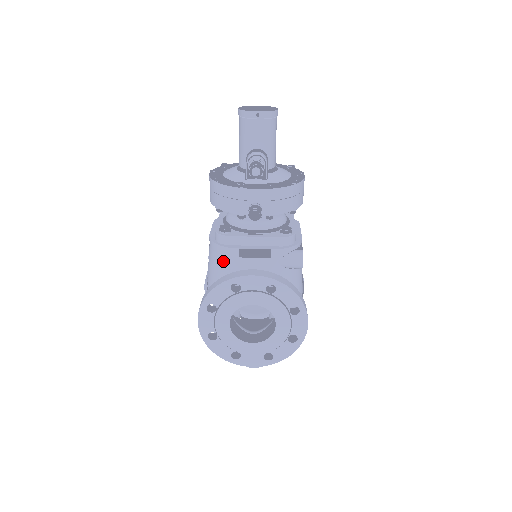
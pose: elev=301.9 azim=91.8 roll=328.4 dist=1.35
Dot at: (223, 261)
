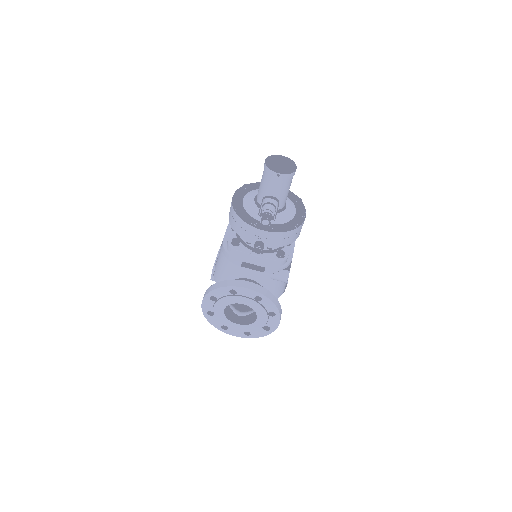
Dot at: (229, 265)
